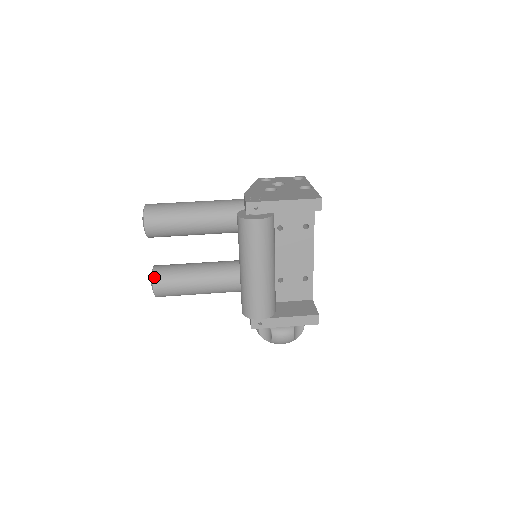
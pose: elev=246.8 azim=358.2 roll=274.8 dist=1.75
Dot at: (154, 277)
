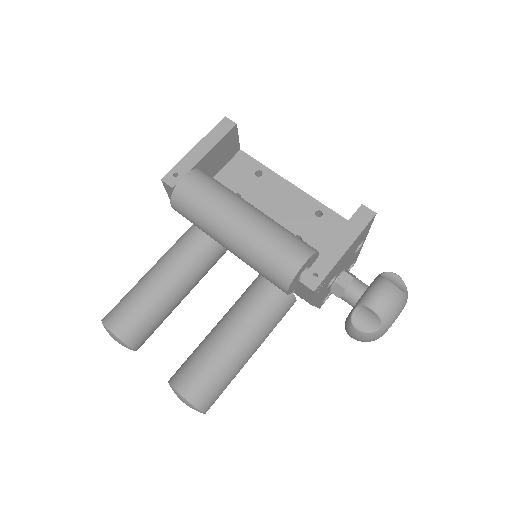
Dot at: (172, 383)
